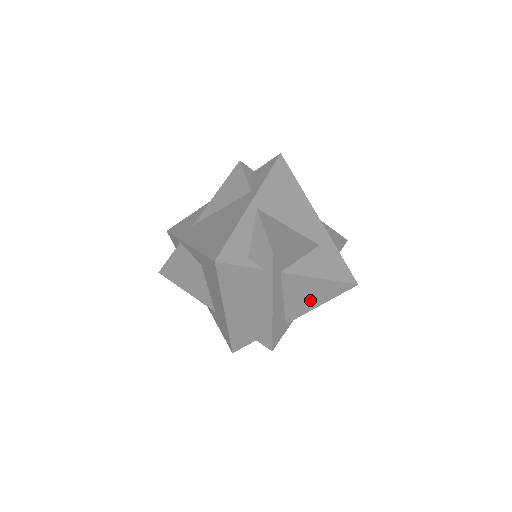
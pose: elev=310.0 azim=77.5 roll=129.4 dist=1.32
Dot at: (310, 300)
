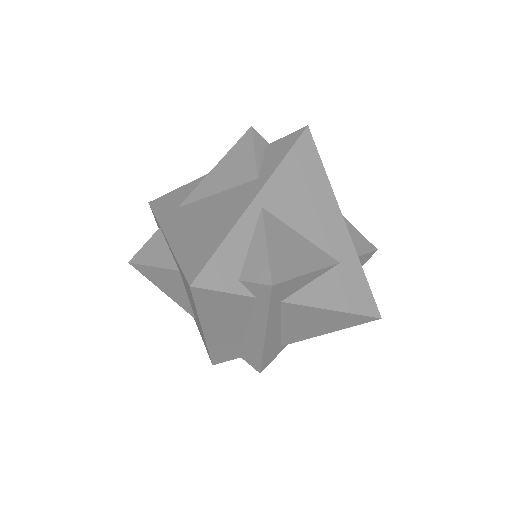
Dot at: (316, 328)
